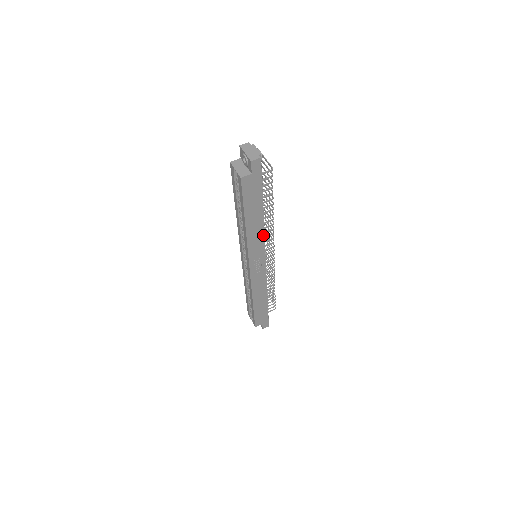
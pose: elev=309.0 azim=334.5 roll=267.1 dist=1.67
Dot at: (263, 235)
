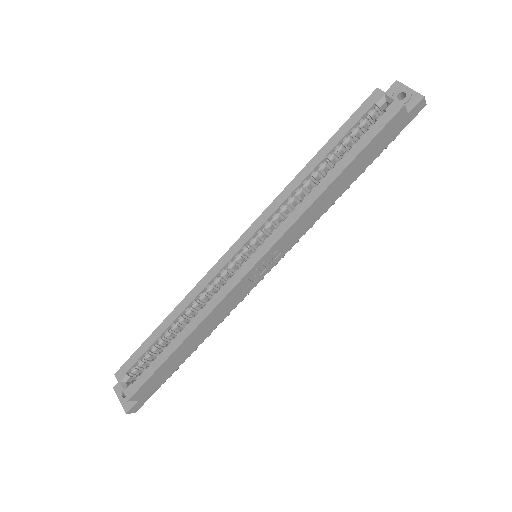
Dot at: (316, 219)
